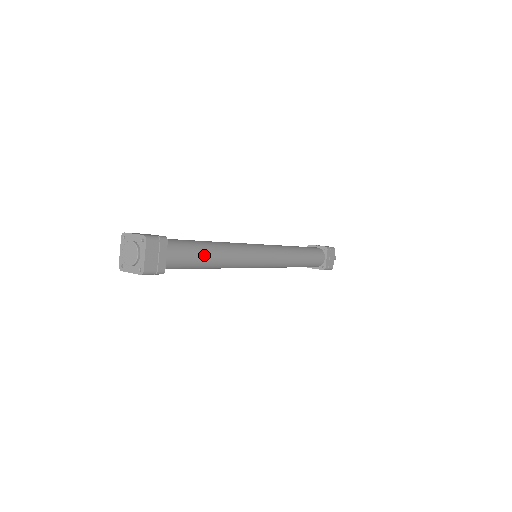
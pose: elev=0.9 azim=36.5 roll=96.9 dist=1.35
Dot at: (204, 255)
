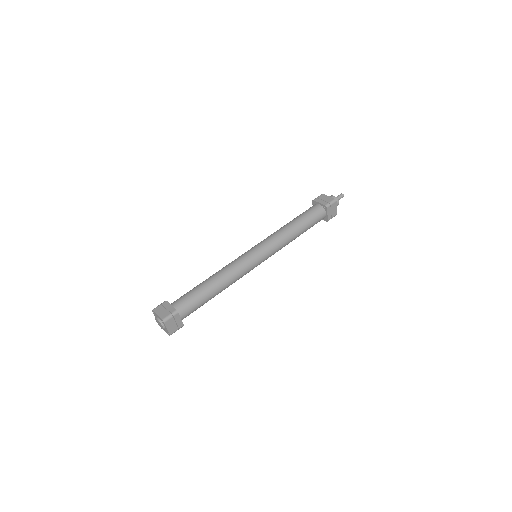
Dot at: (209, 297)
